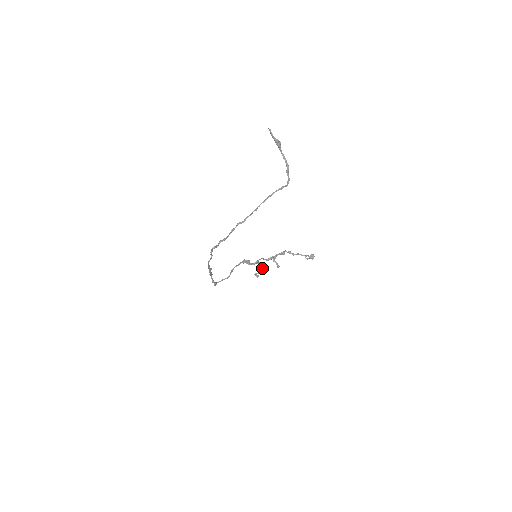
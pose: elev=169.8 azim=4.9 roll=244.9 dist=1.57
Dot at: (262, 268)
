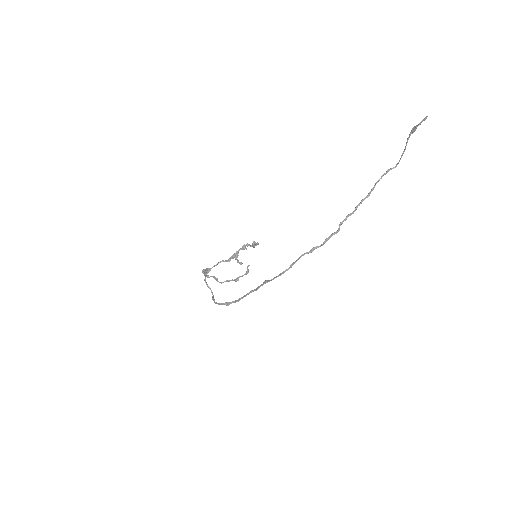
Dot at: occluded
